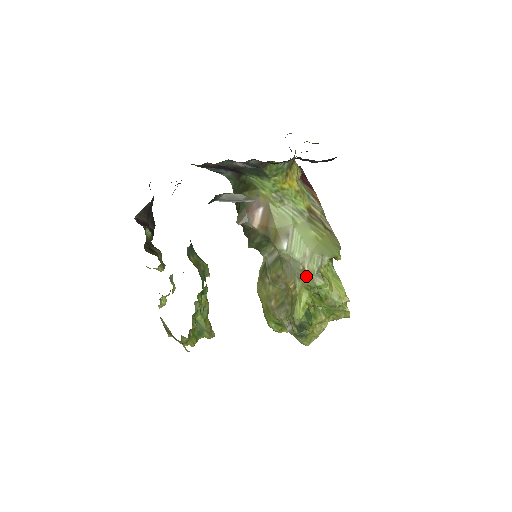
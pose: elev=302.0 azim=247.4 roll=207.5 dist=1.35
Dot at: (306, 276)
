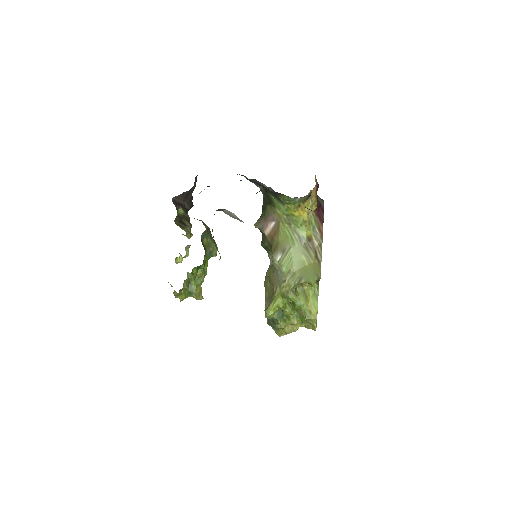
Dot at: (284, 287)
